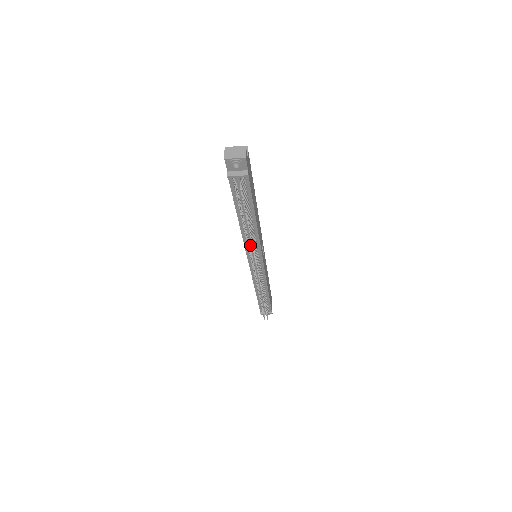
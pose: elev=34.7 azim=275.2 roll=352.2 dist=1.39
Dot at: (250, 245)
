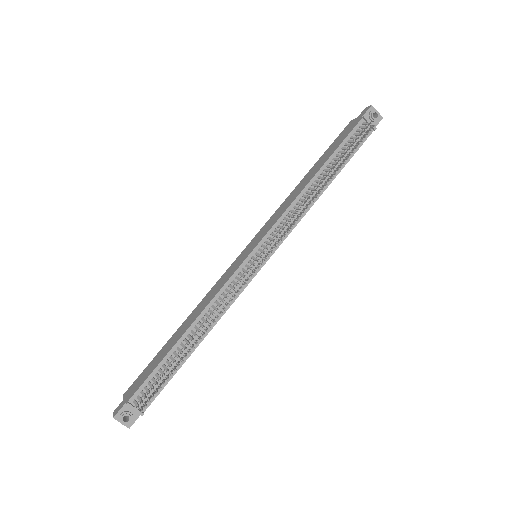
Dot at: (292, 215)
